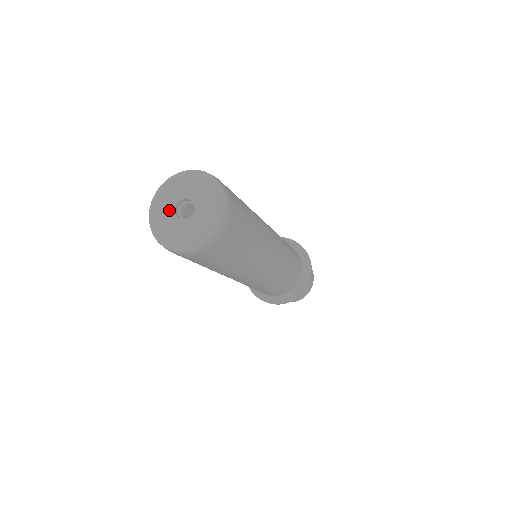
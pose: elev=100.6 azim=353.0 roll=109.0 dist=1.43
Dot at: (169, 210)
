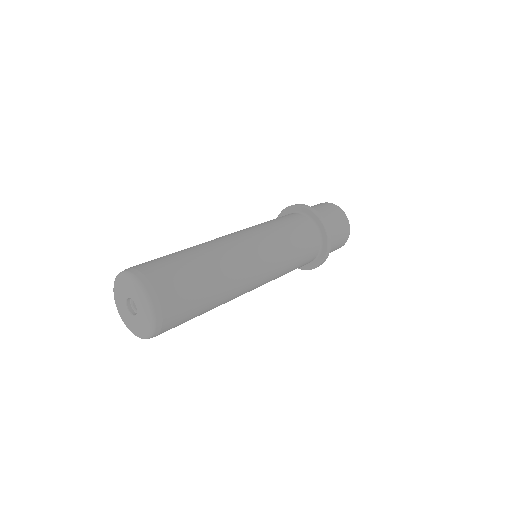
Dot at: (125, 310)
